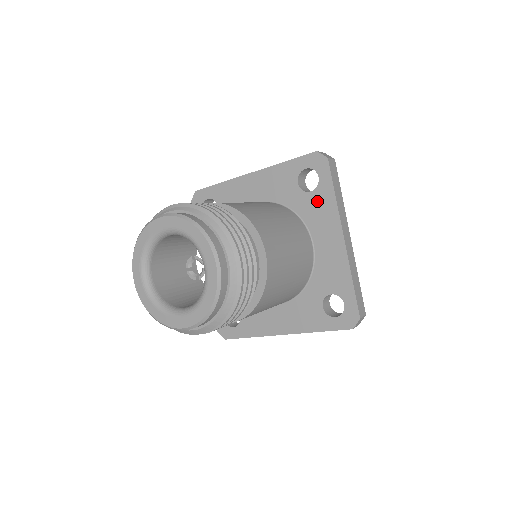
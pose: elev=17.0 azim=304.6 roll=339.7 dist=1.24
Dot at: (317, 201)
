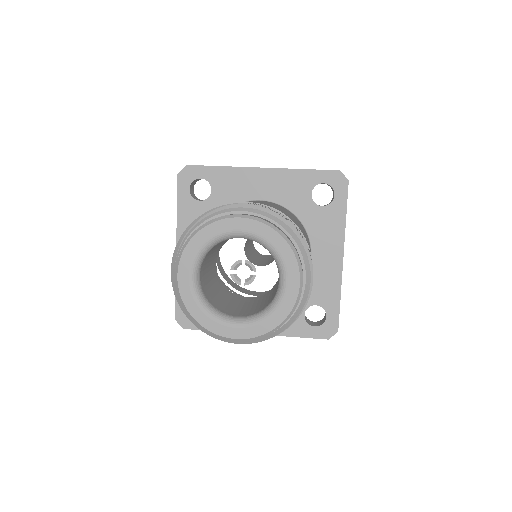
Dot at: (327, 217)
